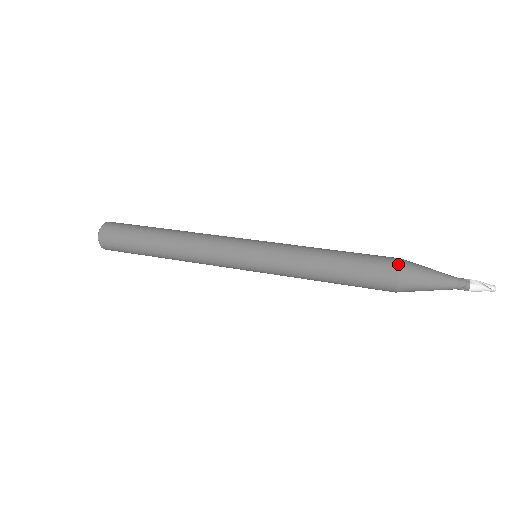
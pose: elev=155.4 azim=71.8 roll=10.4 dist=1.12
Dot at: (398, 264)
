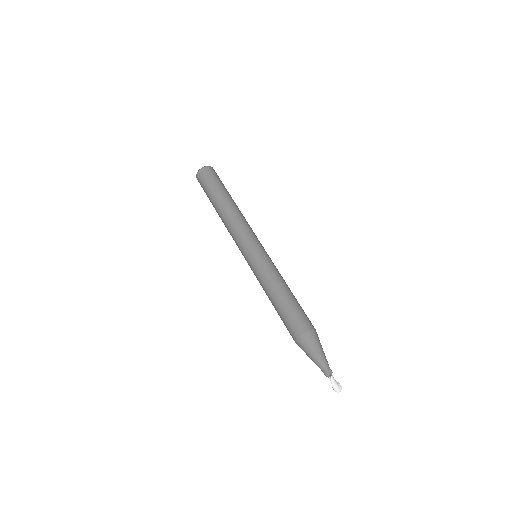
Dot at: (295, 339)
